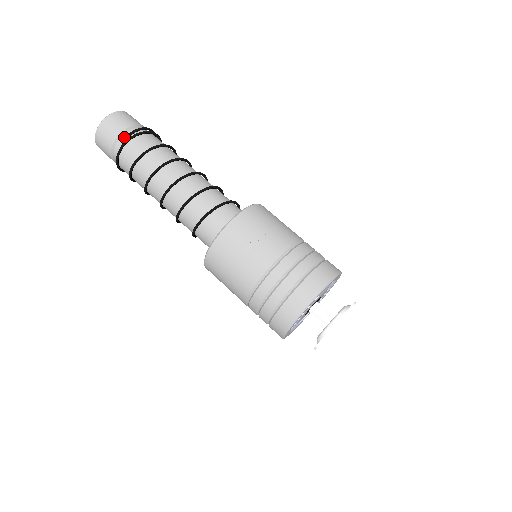
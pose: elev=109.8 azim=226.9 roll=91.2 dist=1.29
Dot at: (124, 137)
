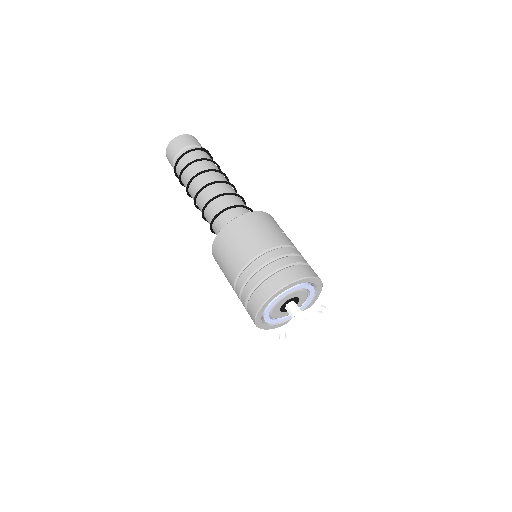
Dot at: (203, 148)
